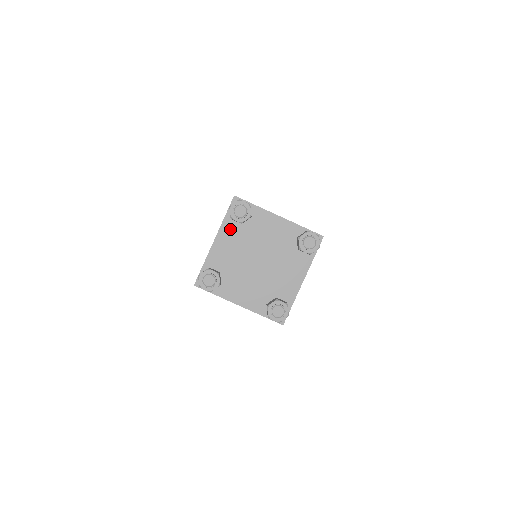
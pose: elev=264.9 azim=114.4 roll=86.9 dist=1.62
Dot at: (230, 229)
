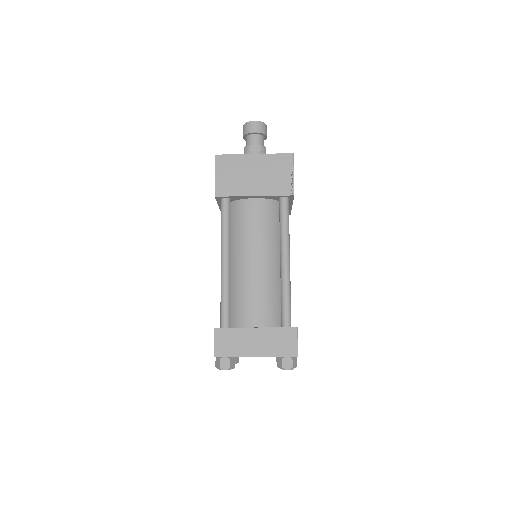
Dot at: occluded
